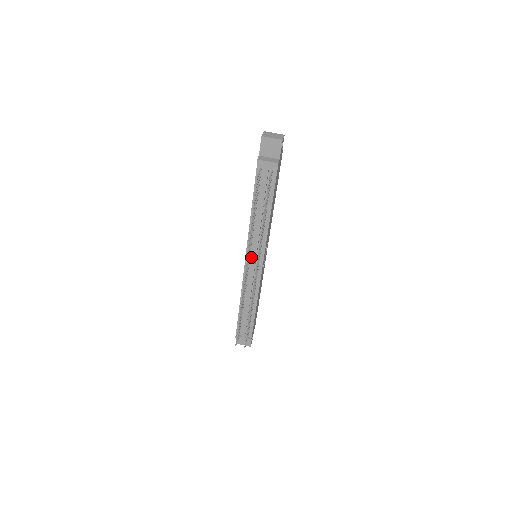
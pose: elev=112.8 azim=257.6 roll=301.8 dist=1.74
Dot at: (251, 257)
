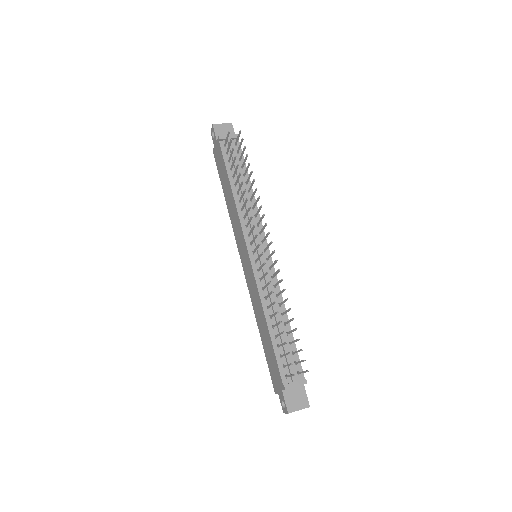
Dot at: (253, 247)
